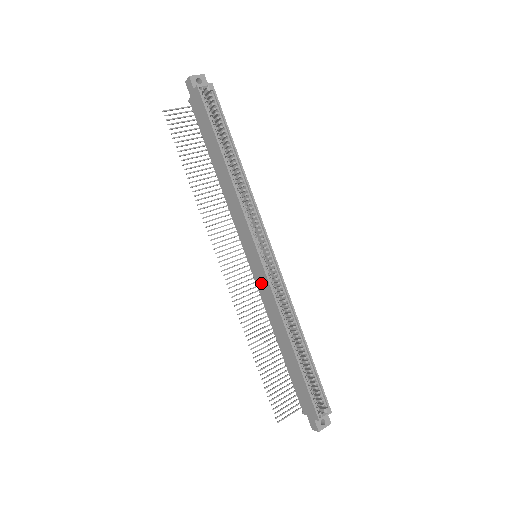
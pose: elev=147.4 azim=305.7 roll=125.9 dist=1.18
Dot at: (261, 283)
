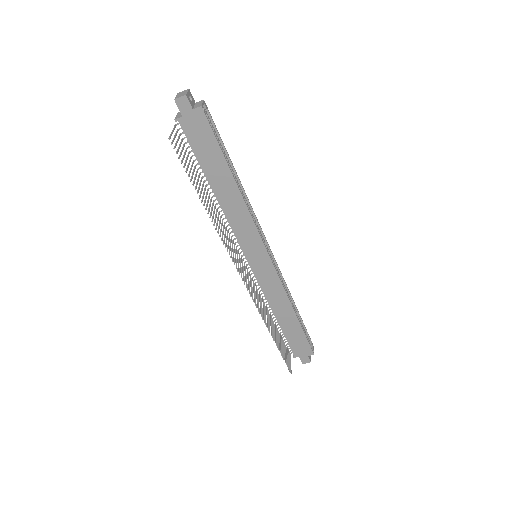
Dot at: (265, 277)
